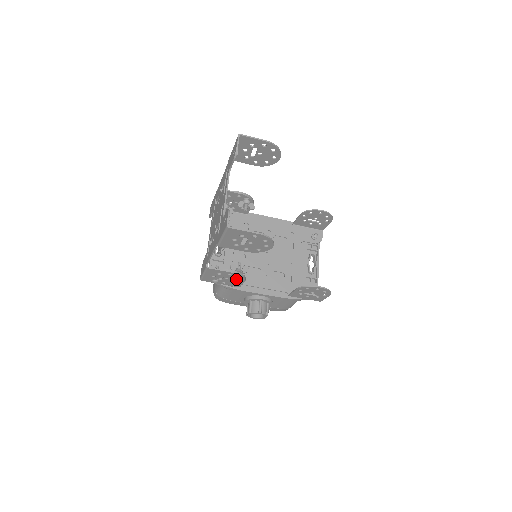
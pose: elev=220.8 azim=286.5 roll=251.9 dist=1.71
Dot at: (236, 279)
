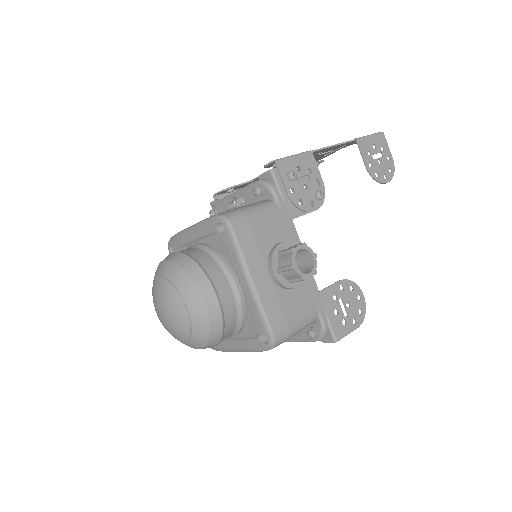
Dot at: (321, 192)
